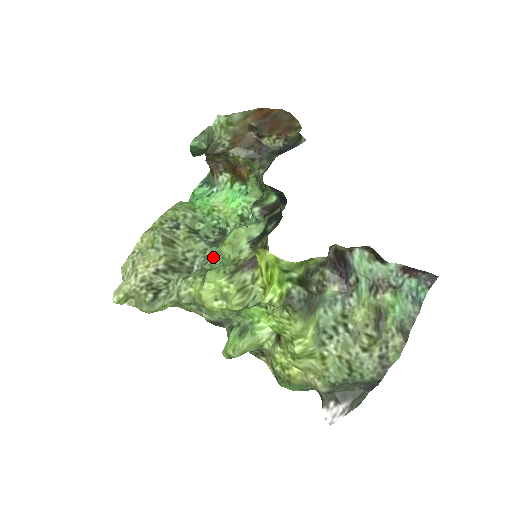
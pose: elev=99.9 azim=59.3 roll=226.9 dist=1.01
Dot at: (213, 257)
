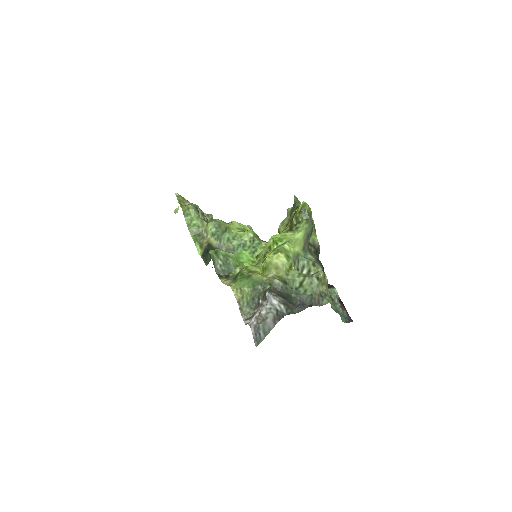
Dot at: occluded
